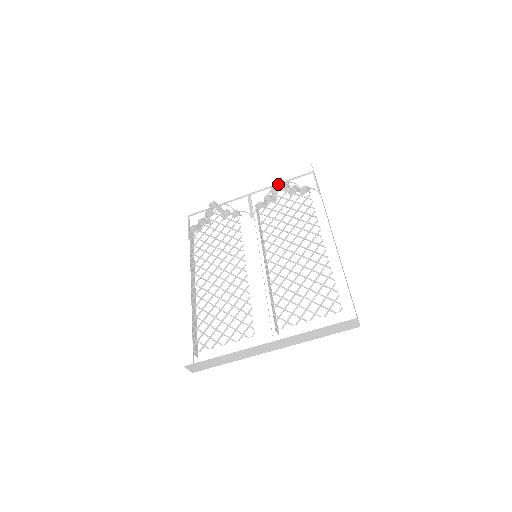
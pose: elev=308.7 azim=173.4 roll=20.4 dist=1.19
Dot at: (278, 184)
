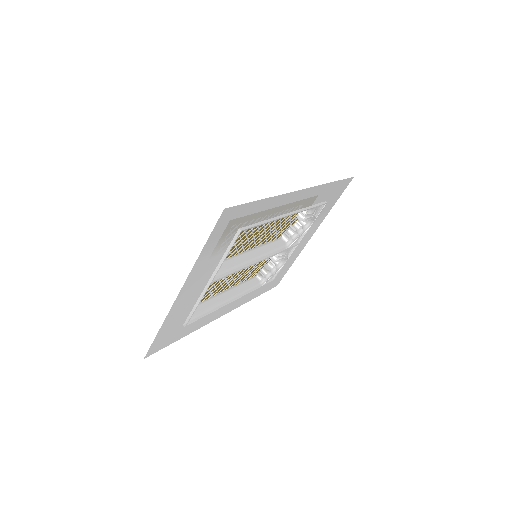
Dot at: (304, 223)
